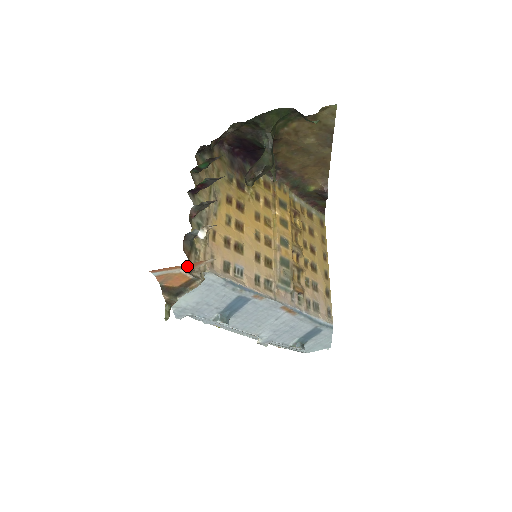
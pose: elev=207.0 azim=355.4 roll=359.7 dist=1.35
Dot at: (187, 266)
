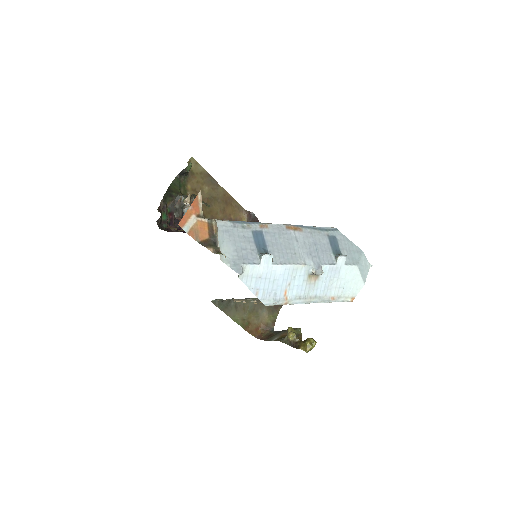
Dot at: (194, 209)
